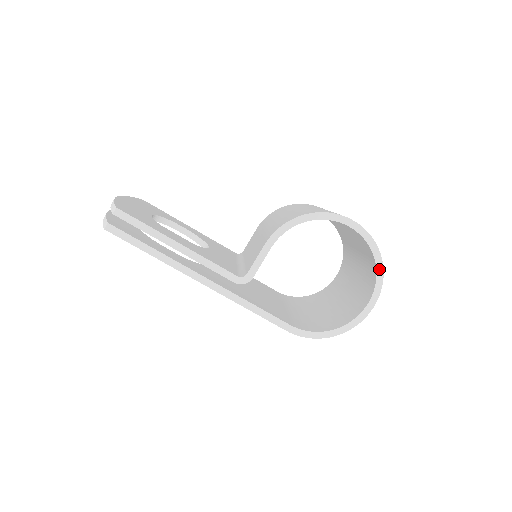
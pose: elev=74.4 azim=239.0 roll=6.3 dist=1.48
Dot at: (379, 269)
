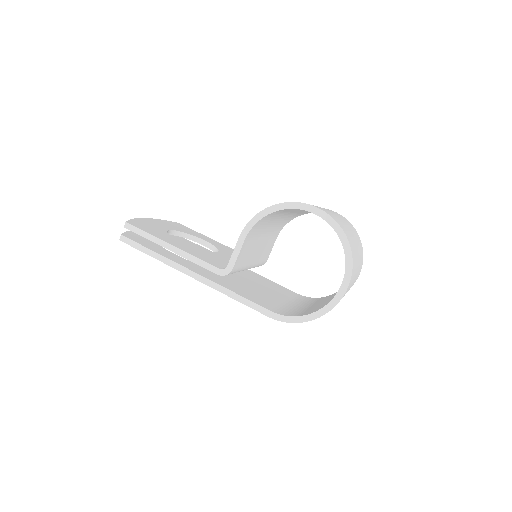
Dot at: (347, 250)
